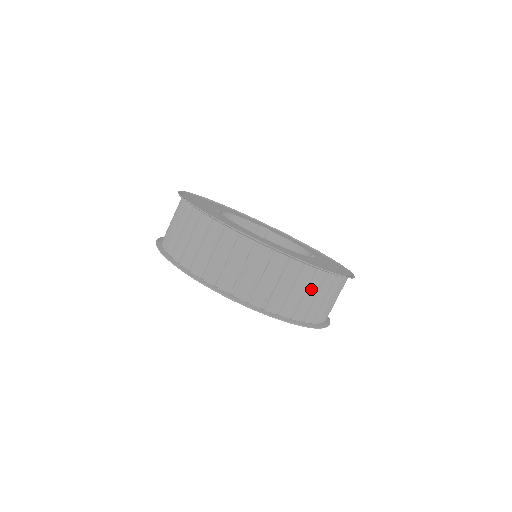
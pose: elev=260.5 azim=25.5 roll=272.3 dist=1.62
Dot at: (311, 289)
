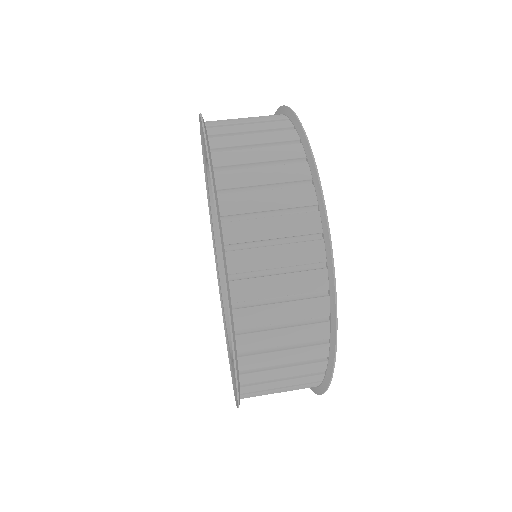
Dot at: (295, 369)
